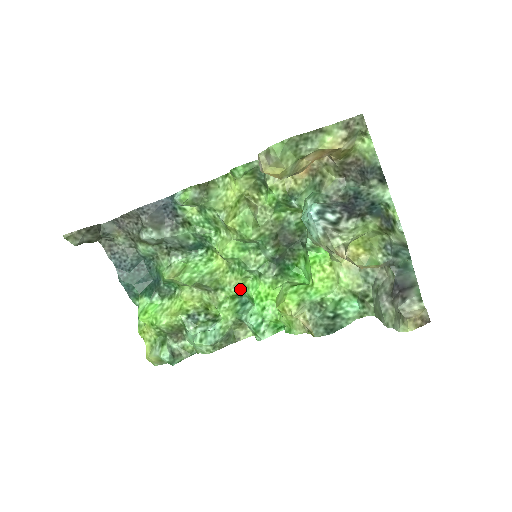
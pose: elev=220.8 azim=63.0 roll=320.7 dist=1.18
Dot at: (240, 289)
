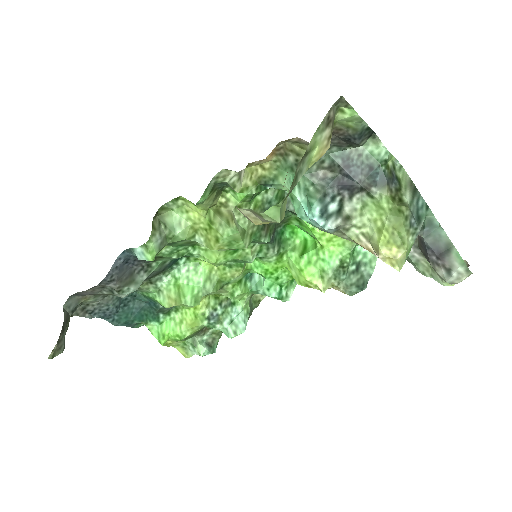
Dot at: (244, 274)
